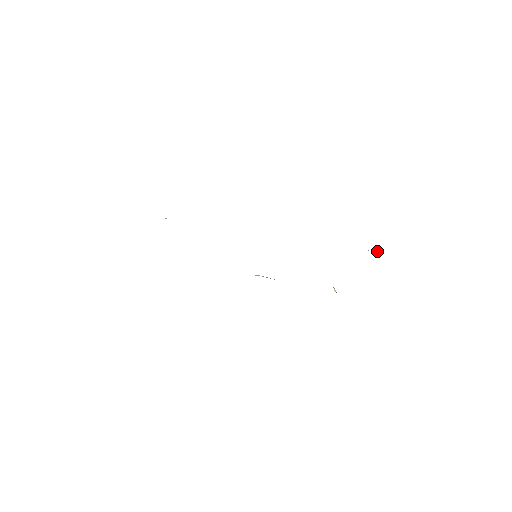
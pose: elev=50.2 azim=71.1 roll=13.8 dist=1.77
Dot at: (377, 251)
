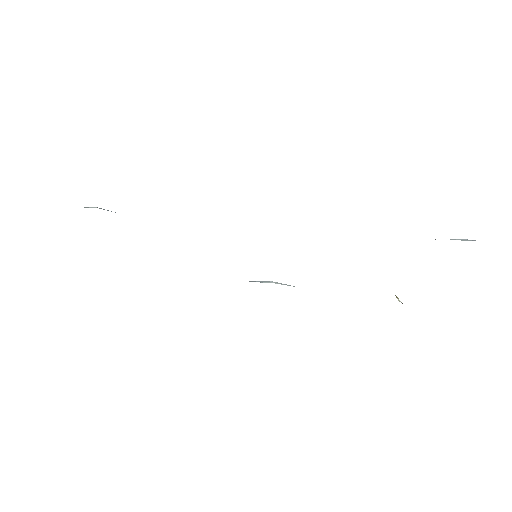
Dot at: (471, 240)
